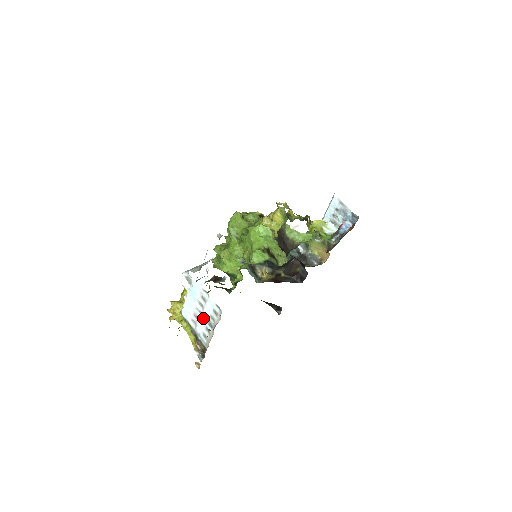
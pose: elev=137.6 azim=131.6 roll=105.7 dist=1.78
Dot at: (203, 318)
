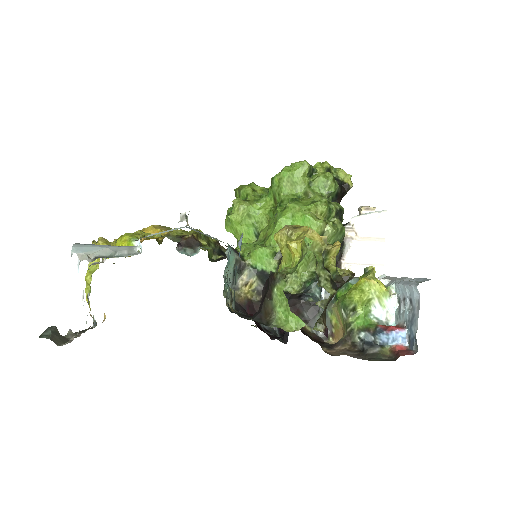
Dot at: occluded
